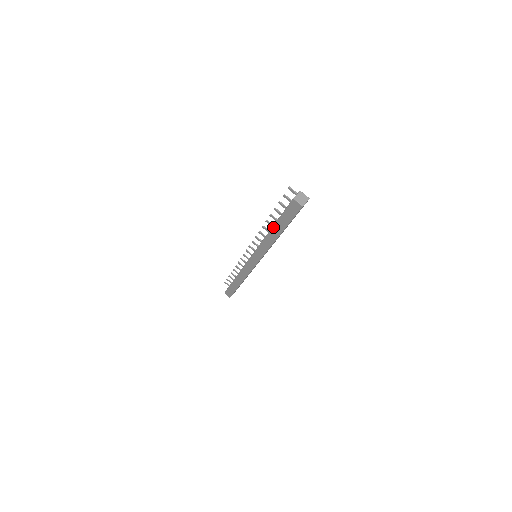
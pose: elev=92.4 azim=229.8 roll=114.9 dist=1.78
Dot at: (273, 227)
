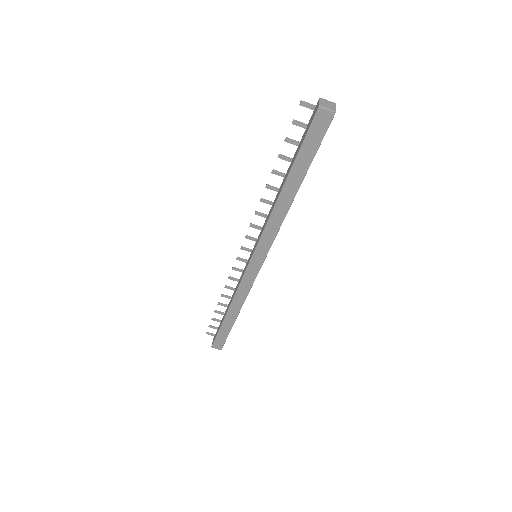
Dot at: (286, 181)
